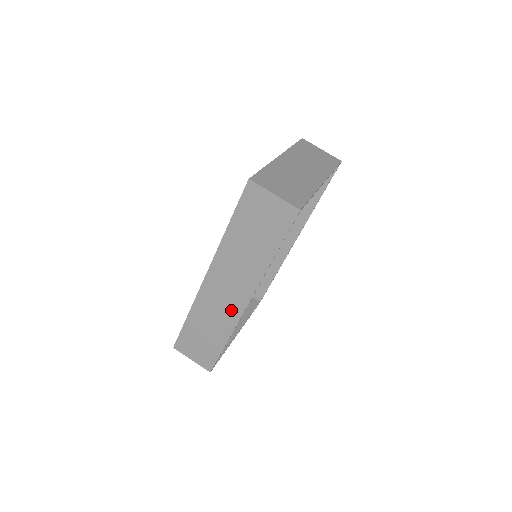
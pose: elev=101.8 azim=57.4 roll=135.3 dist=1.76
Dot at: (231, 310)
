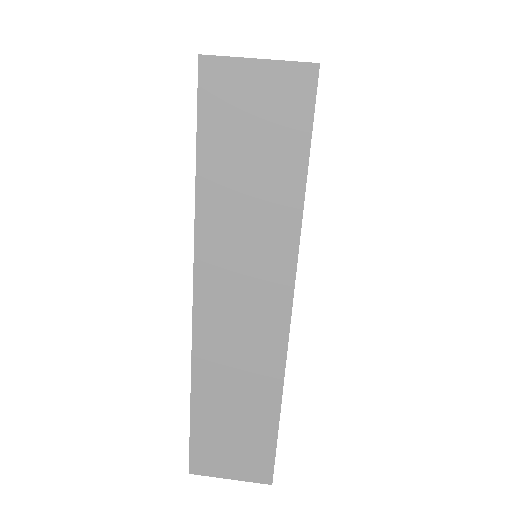
Dot at: (264, 343)
